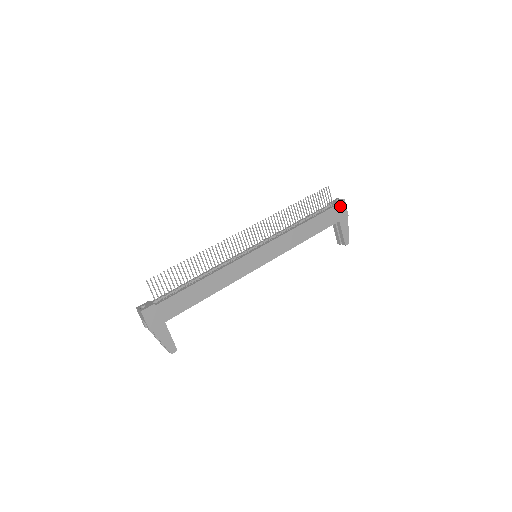
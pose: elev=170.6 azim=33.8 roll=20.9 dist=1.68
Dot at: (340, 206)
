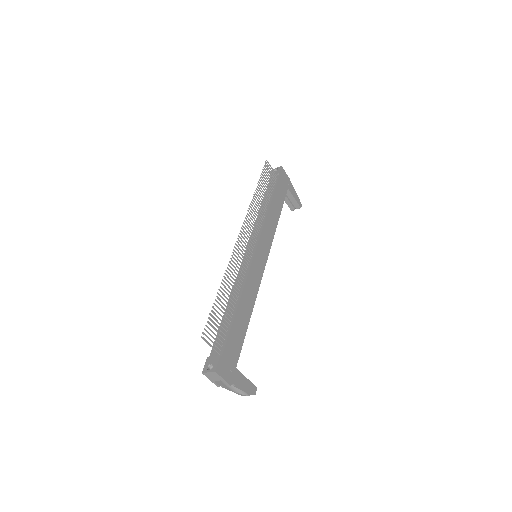
Dot at: (282, 174)
